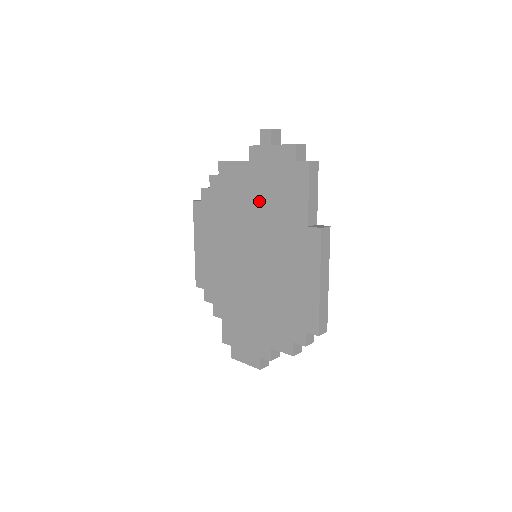
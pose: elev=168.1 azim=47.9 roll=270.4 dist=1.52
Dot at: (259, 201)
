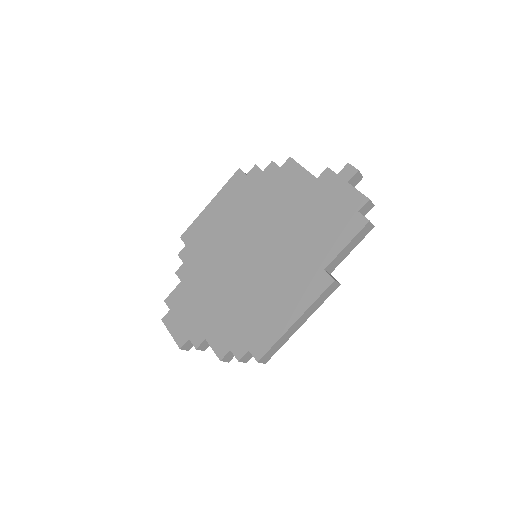
Dot at: (299, 216)
